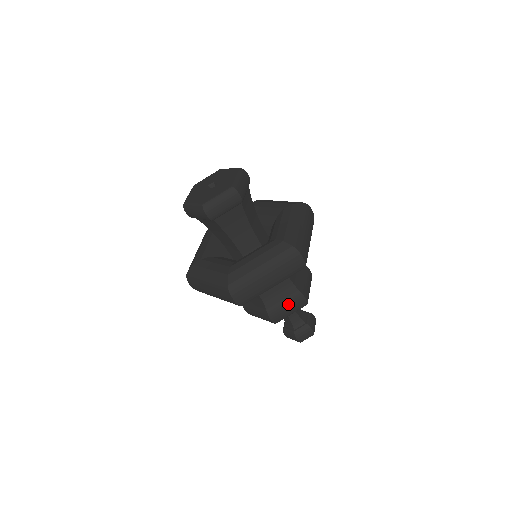
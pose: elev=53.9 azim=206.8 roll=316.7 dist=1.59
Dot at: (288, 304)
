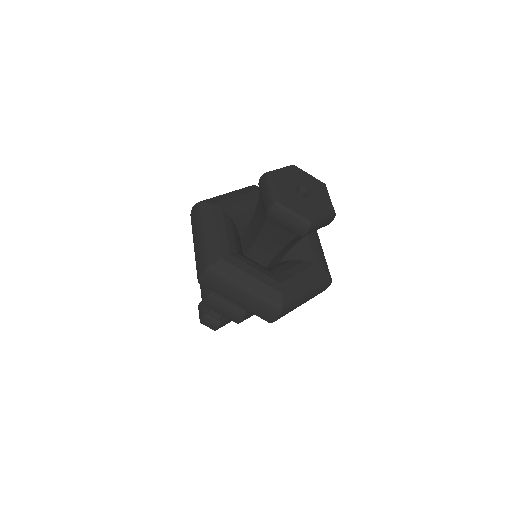
Dot at: (227, 309)
